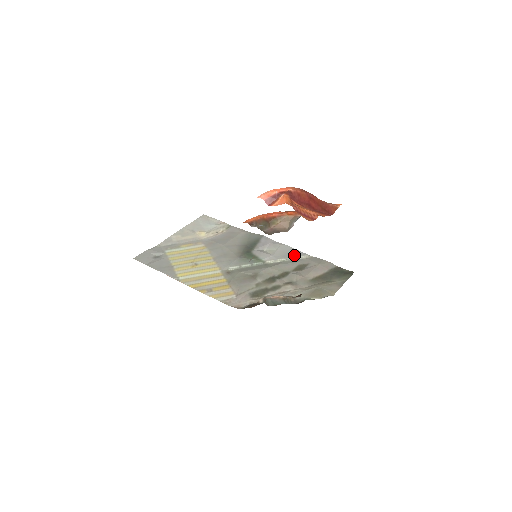
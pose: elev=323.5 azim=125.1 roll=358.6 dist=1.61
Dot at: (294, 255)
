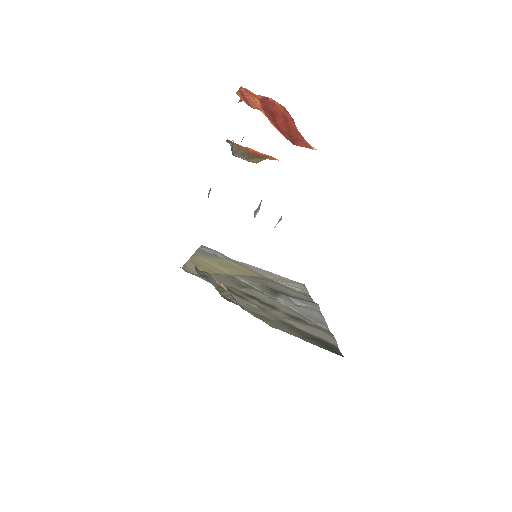
Dot at: (314, 319)
